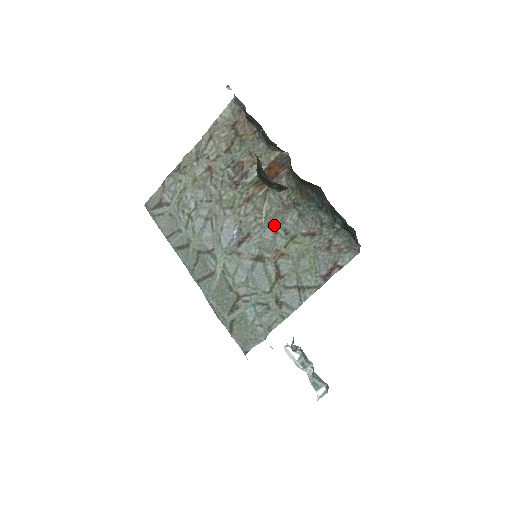
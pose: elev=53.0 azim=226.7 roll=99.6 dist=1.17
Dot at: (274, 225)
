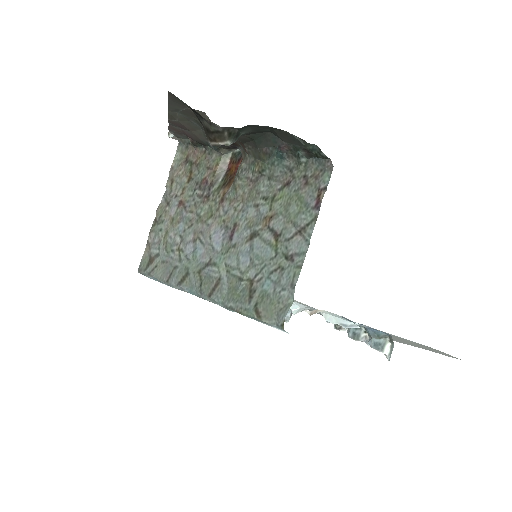
Dot at: (252, 201)
